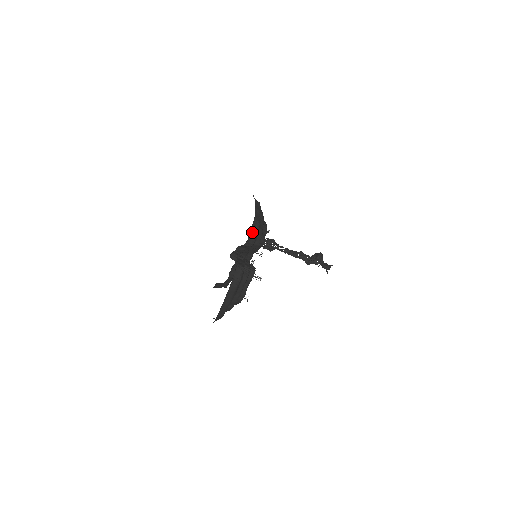
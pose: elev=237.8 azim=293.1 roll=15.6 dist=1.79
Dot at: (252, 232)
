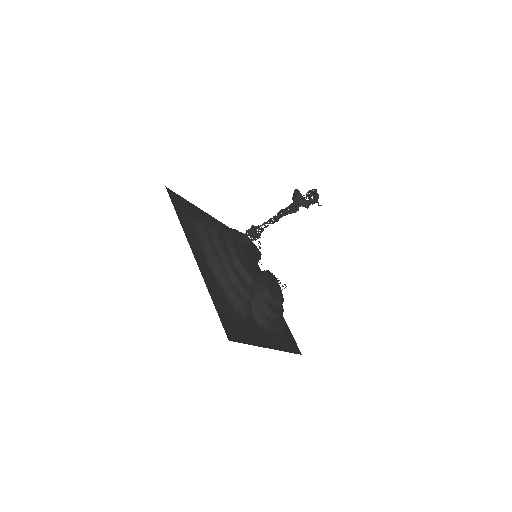
Dot at: (242, 312)
